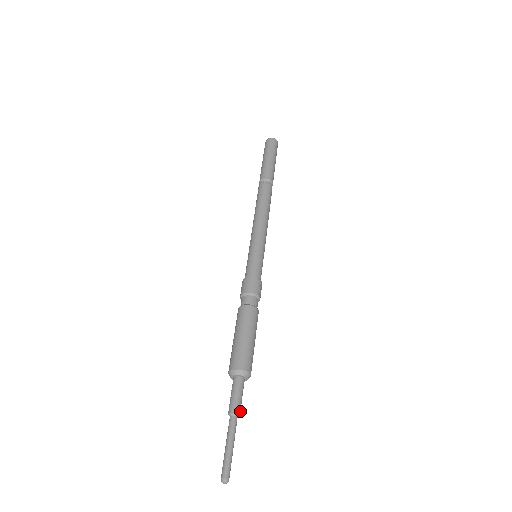
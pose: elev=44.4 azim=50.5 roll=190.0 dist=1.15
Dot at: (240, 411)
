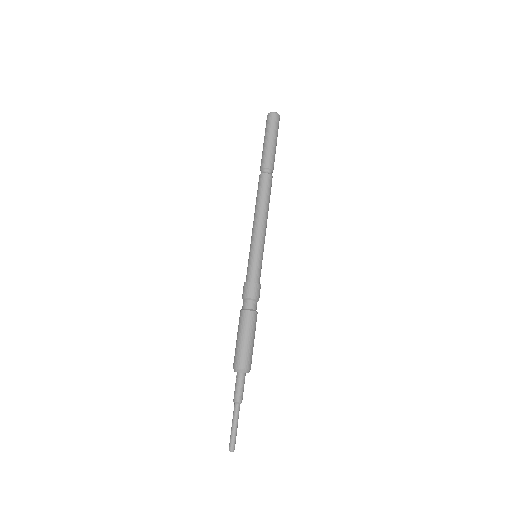
Dot at: (242, 399)
